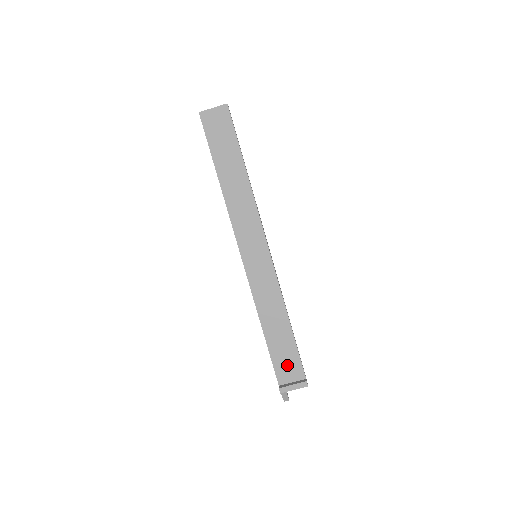
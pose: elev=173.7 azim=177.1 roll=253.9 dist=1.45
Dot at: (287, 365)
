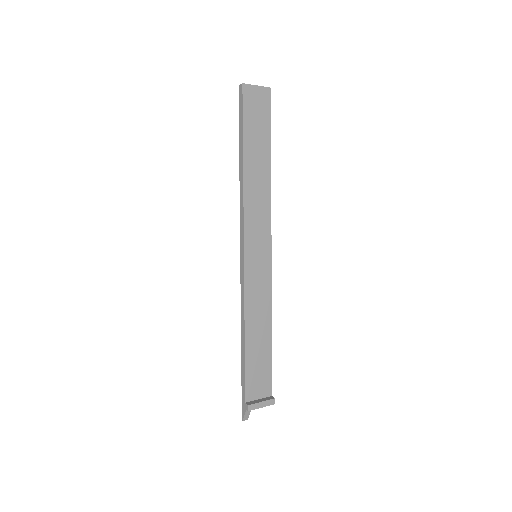
Dot at: (258, 380)
